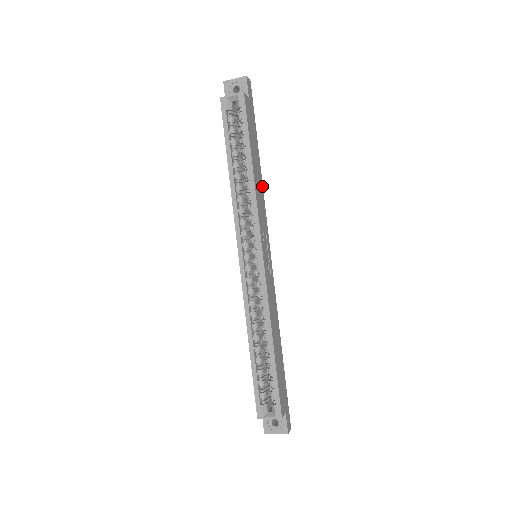
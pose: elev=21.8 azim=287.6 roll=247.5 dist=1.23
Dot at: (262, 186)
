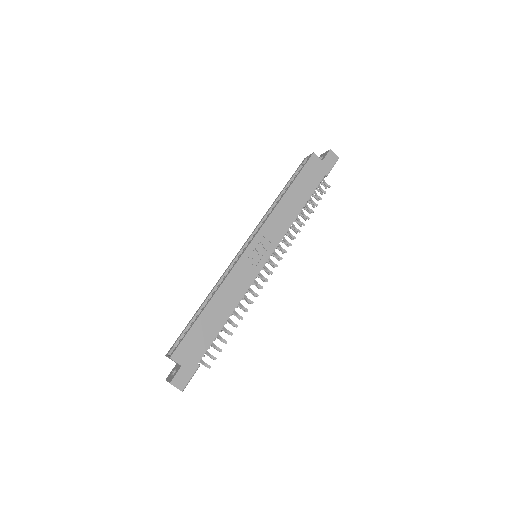
Dot at: (296, 216)
